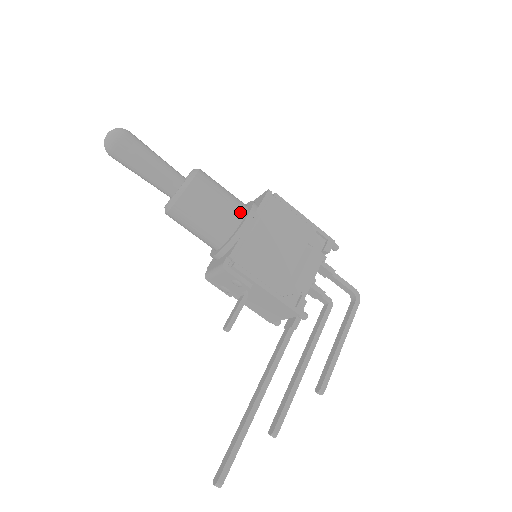
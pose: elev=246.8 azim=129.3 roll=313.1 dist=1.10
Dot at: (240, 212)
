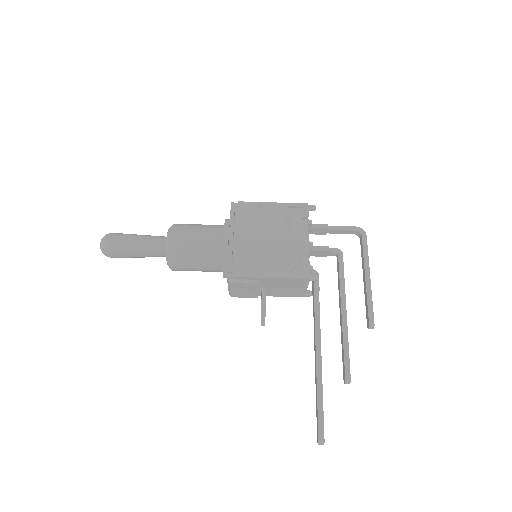
Dot at: (218, 234)
